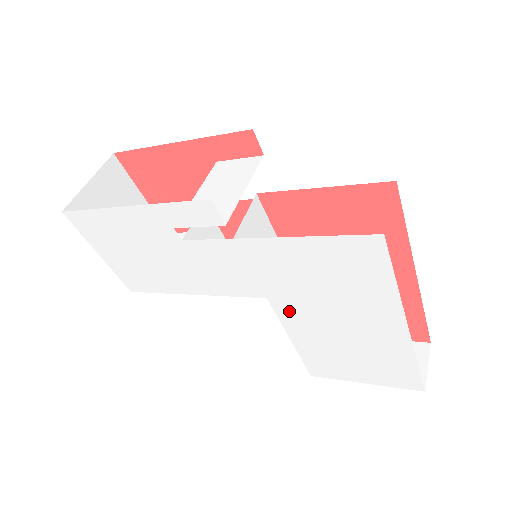
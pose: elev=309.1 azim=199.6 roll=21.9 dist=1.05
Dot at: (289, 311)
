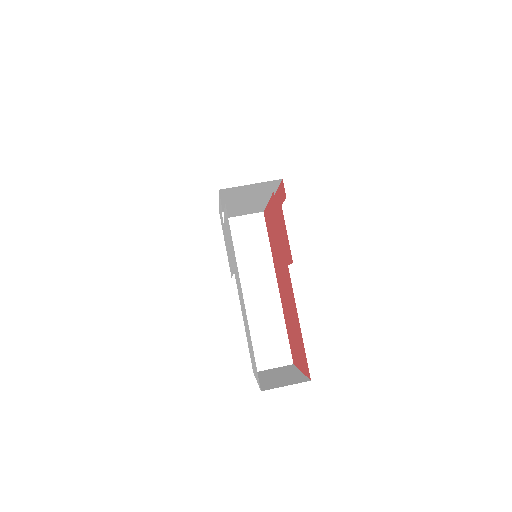
Dot at: occluded
